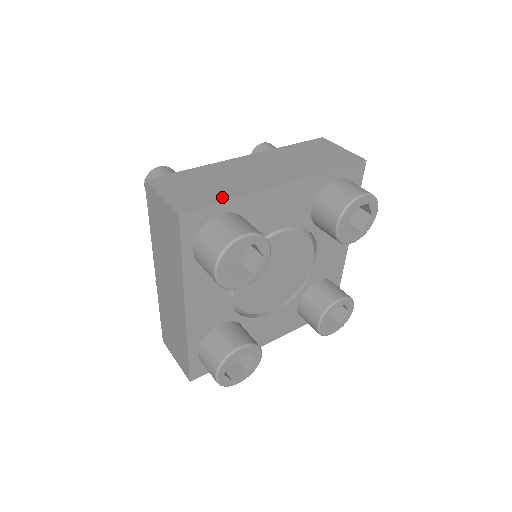
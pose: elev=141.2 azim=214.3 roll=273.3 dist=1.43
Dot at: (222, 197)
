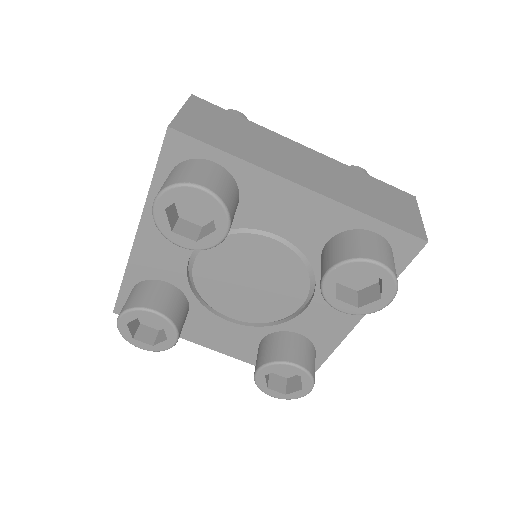
Dot at: (228, 148)
